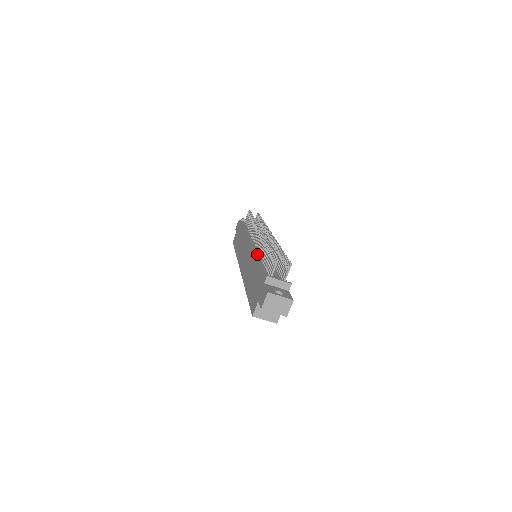
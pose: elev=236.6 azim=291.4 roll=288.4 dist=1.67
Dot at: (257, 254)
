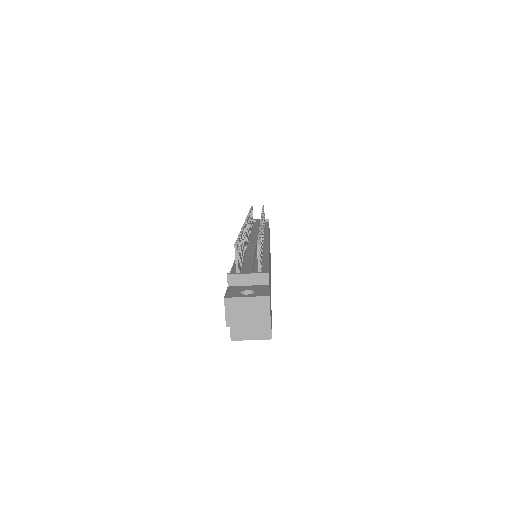
Dot at: occluded
